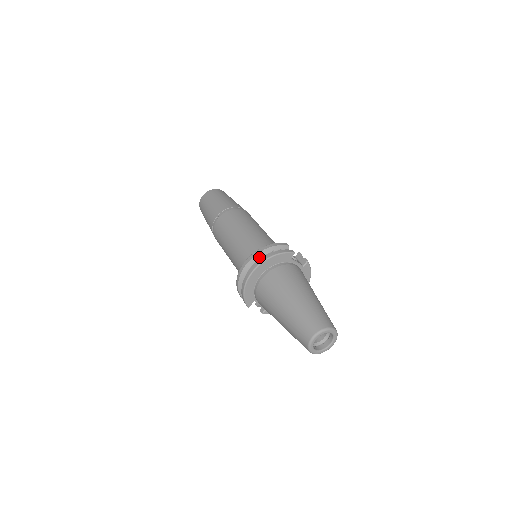
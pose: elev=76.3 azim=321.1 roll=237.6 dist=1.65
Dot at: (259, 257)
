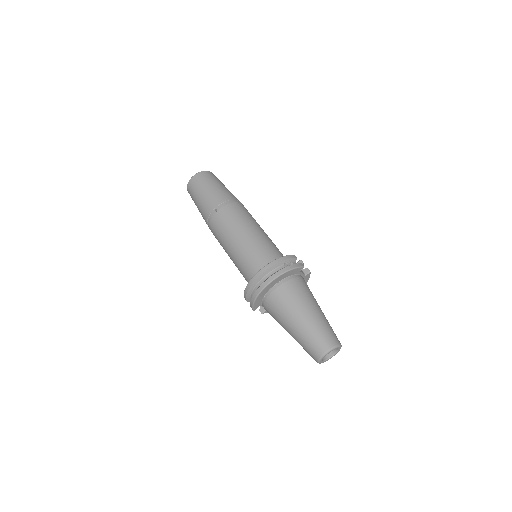
Dot at: (272, 270)
